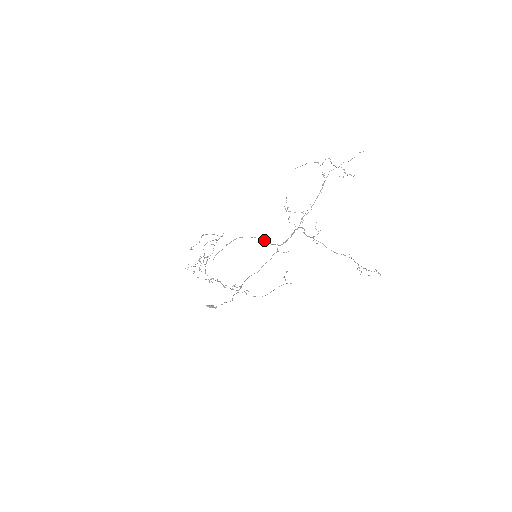
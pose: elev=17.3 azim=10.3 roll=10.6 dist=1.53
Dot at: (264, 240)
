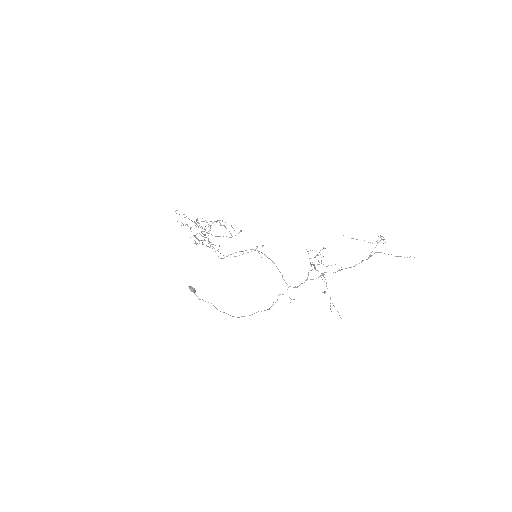
Dot at: (278, 269)
